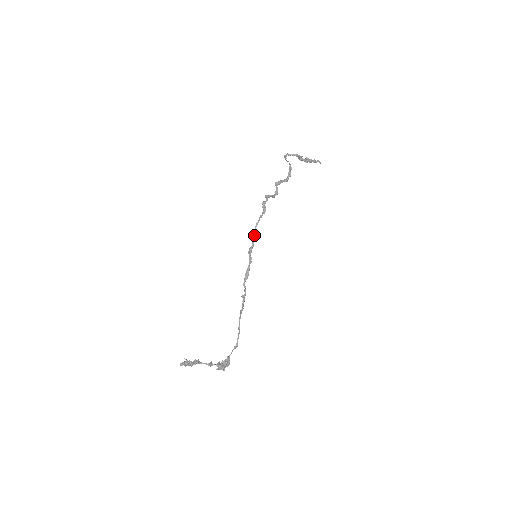
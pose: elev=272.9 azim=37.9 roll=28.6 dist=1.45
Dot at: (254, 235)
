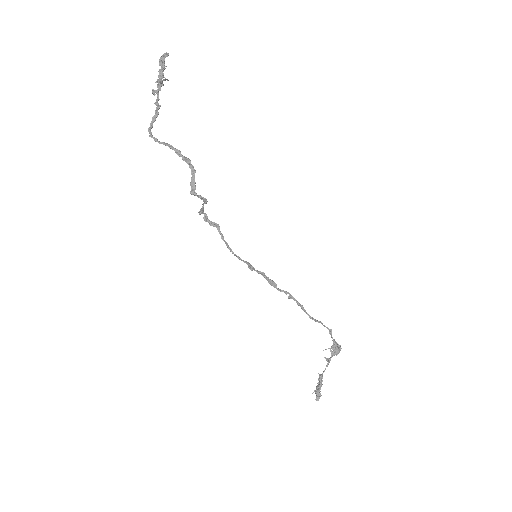
Dot at: (238, 257)
